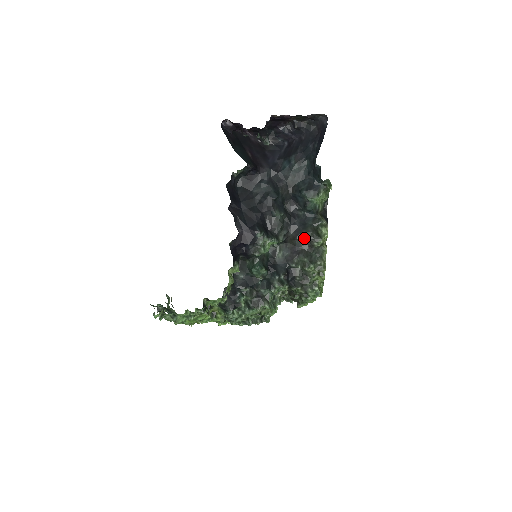
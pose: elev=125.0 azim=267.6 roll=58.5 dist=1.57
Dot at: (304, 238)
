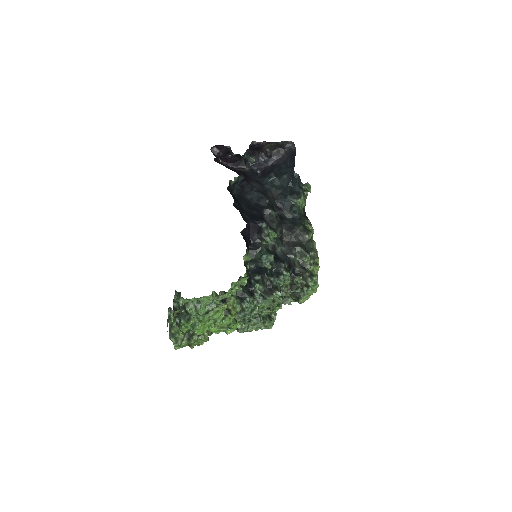
Dot at: (296, 233)
